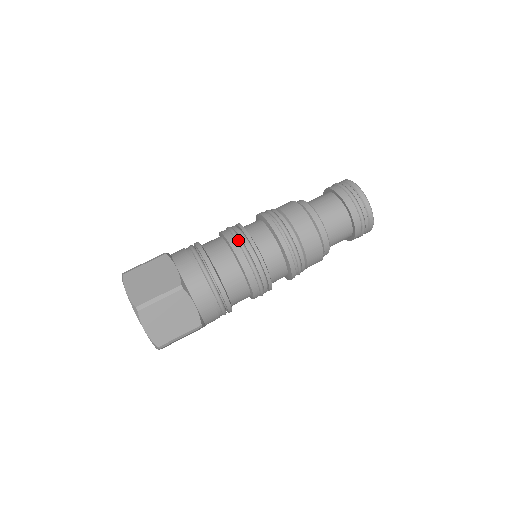
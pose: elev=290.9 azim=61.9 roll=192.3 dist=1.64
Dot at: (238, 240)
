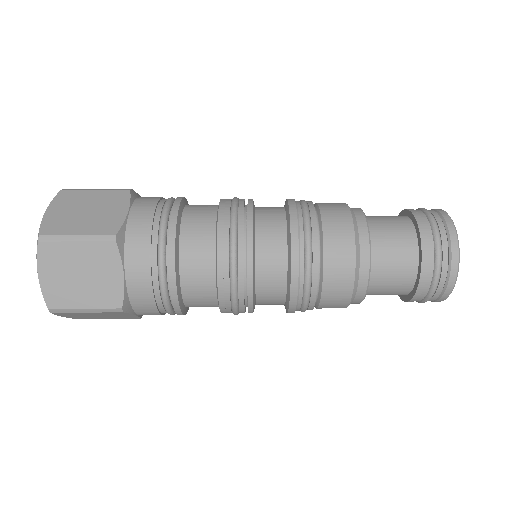
Dot at: (232, 214)
